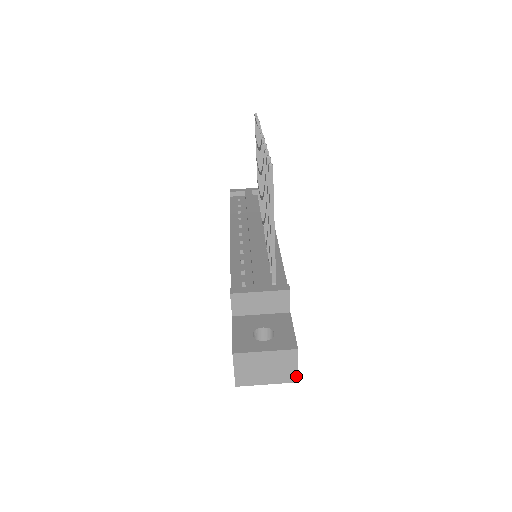
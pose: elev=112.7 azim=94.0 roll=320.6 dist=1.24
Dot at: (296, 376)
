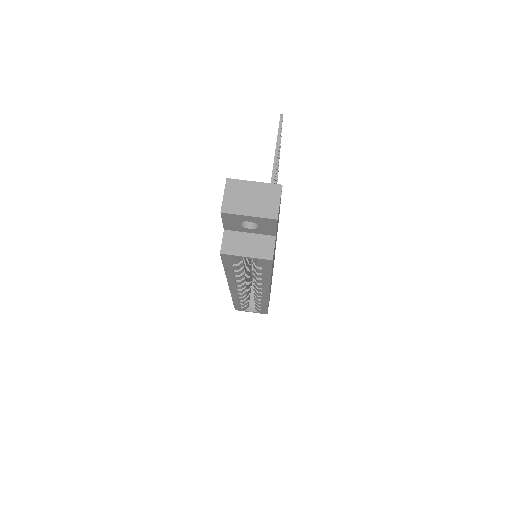
Dot at: (277, 213)
